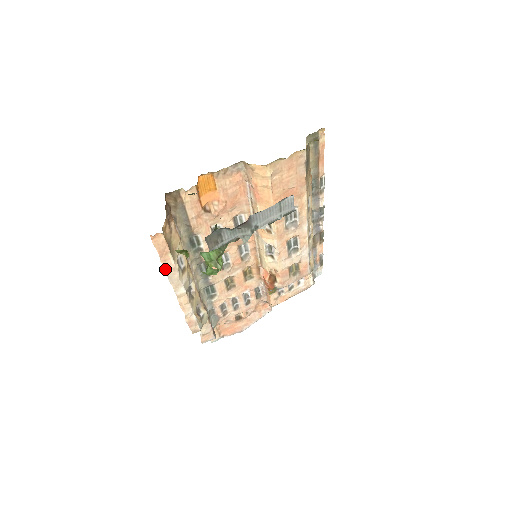
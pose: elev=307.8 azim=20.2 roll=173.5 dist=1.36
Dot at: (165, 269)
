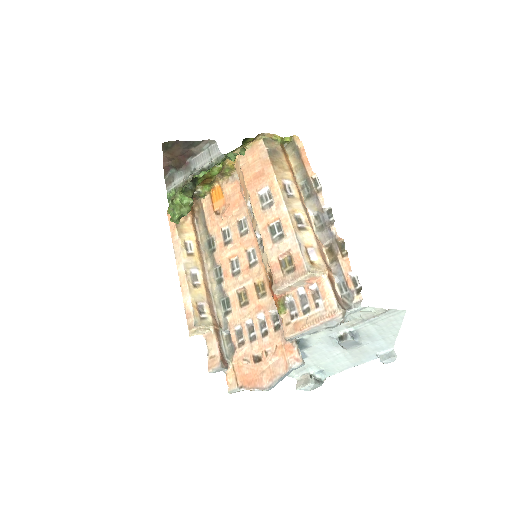
Dot at: (173, 244)
